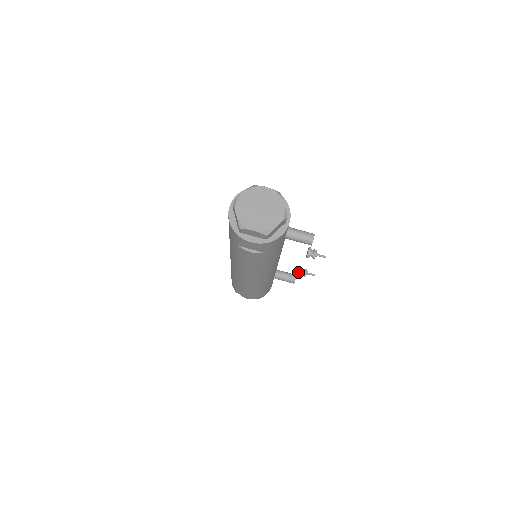
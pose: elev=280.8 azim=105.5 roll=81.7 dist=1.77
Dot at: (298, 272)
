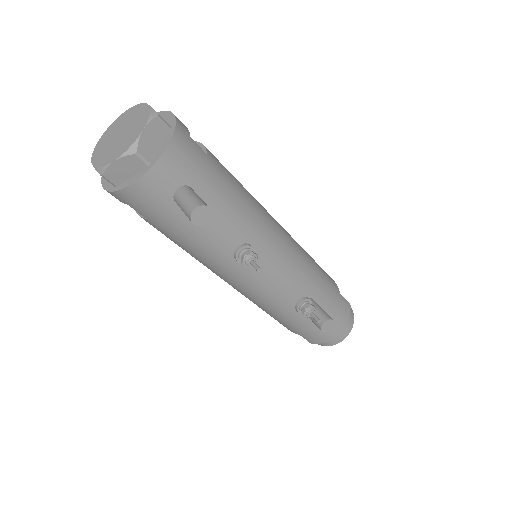
Dot at: occluded
